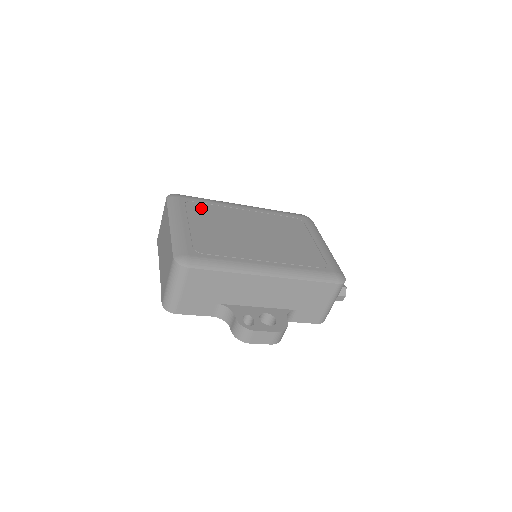
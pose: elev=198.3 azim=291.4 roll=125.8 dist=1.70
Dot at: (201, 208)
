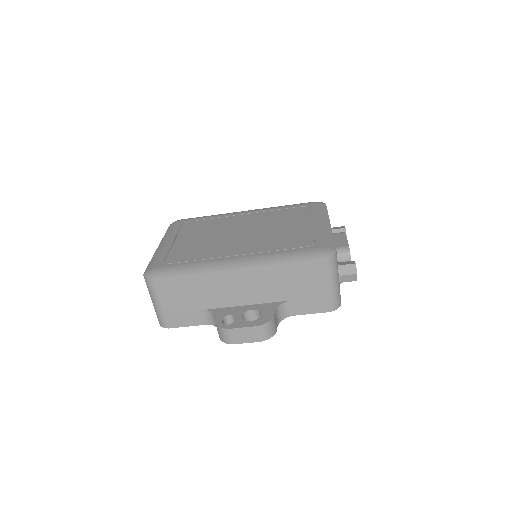
Dot at: (196, 225)
